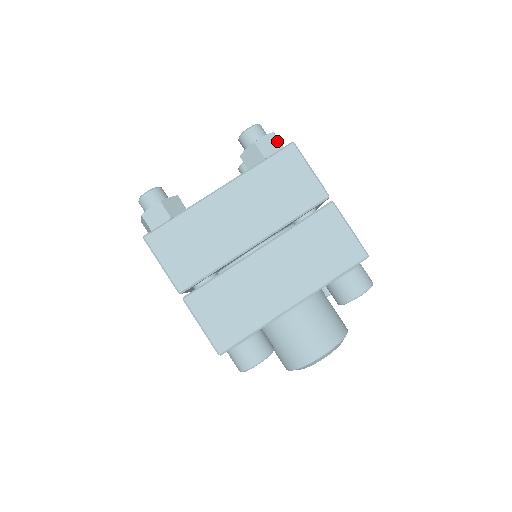
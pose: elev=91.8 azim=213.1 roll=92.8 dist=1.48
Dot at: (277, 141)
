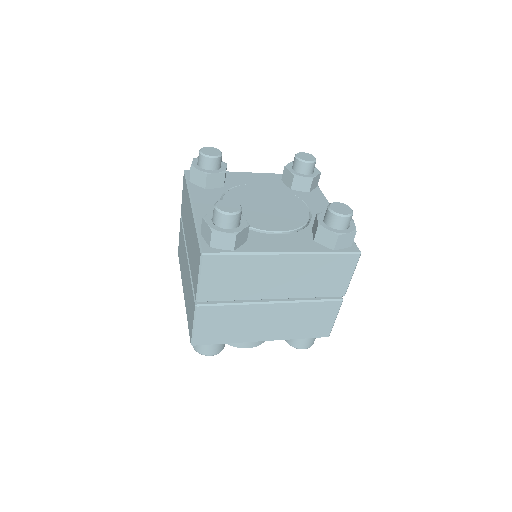
Dot at: (352, 240)
